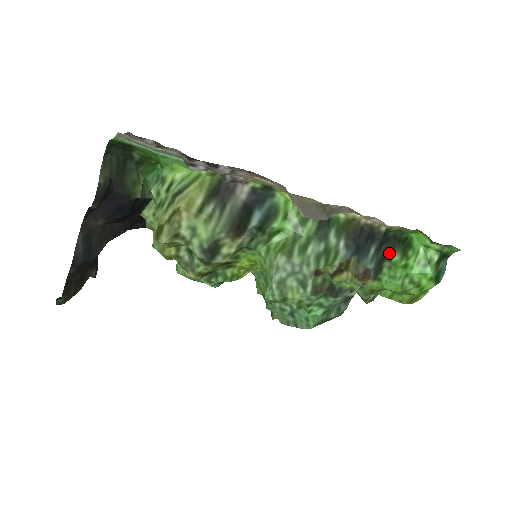
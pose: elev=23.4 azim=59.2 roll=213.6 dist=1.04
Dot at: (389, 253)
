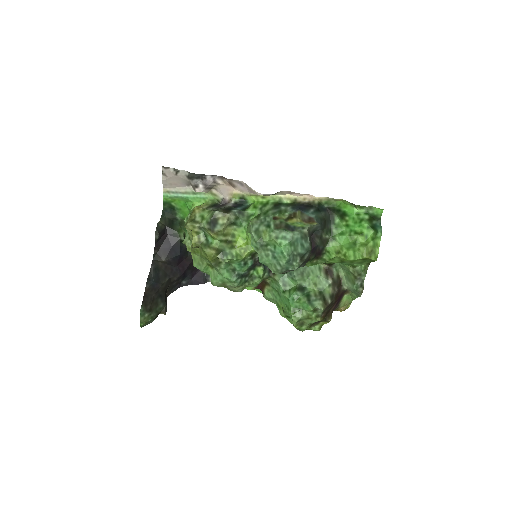
Dot at: (331, 219)
